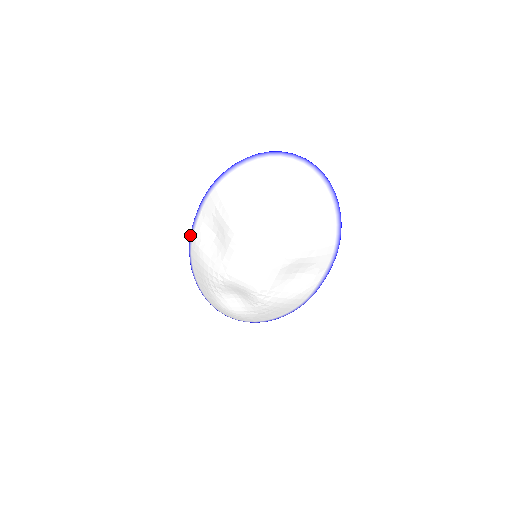
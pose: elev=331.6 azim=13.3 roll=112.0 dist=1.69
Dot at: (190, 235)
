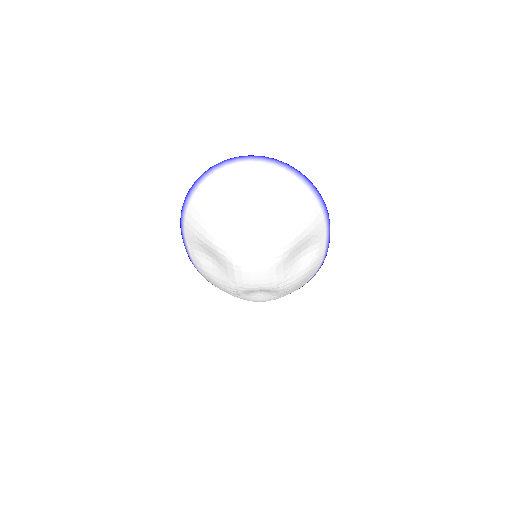
Dot at: (190, 260)
